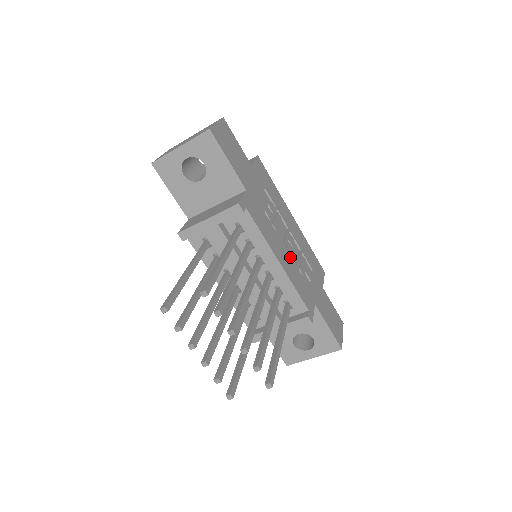
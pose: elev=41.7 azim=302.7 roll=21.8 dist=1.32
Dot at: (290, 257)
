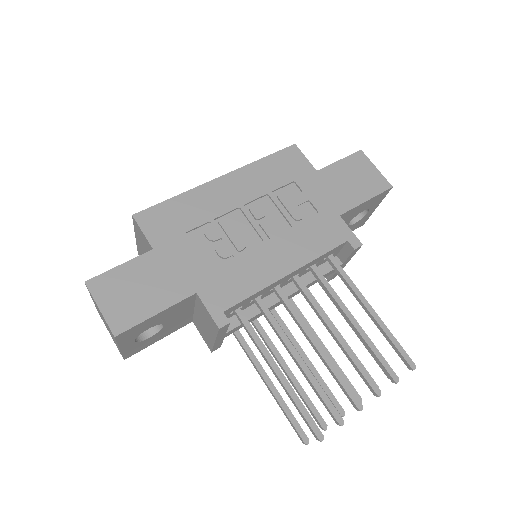
Dot at: (281, 236)
